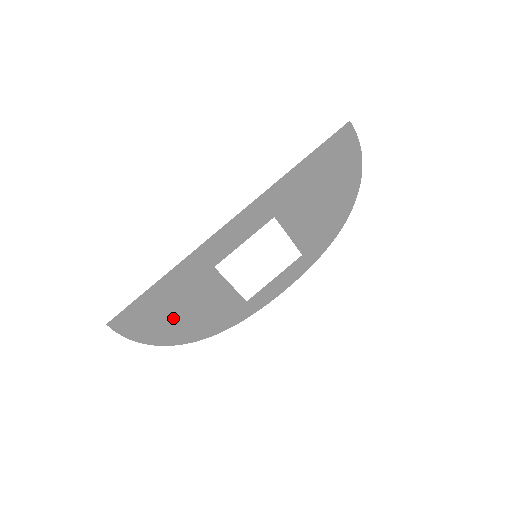
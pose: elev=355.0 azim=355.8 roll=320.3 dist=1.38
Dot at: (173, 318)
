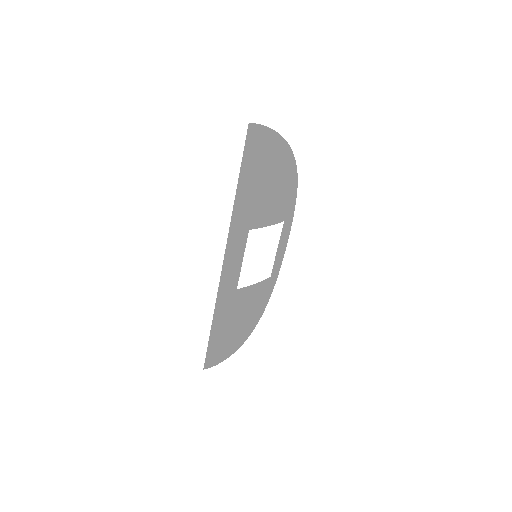
Dot at: (237, 331)
